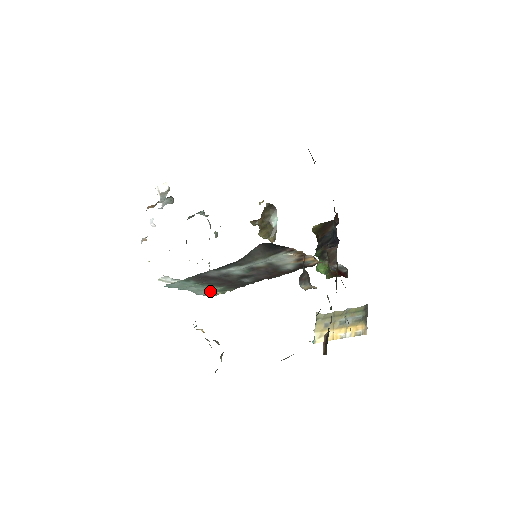
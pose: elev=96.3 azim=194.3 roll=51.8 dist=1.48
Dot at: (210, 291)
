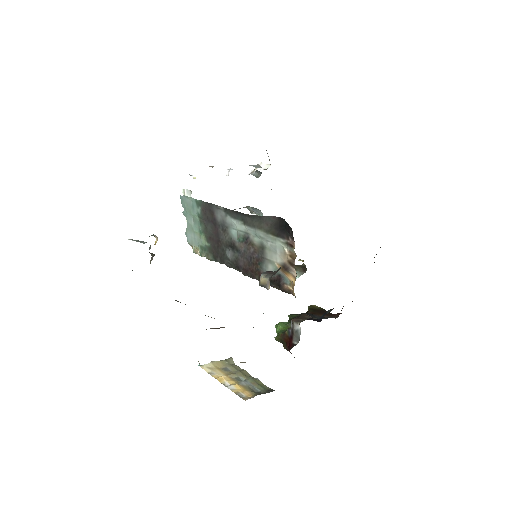
Dot at: (197, 240)
